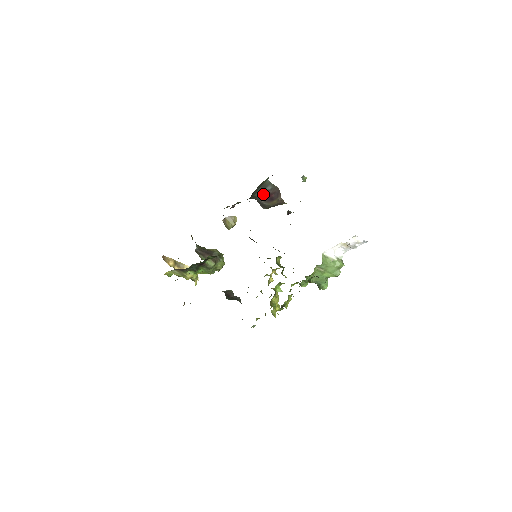
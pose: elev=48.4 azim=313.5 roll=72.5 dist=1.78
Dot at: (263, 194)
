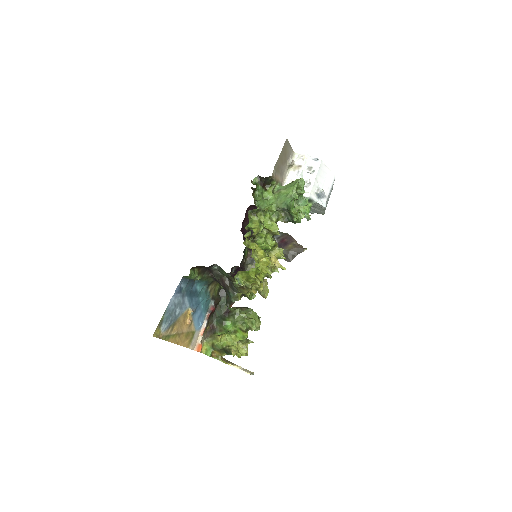
Dot at: occluded
